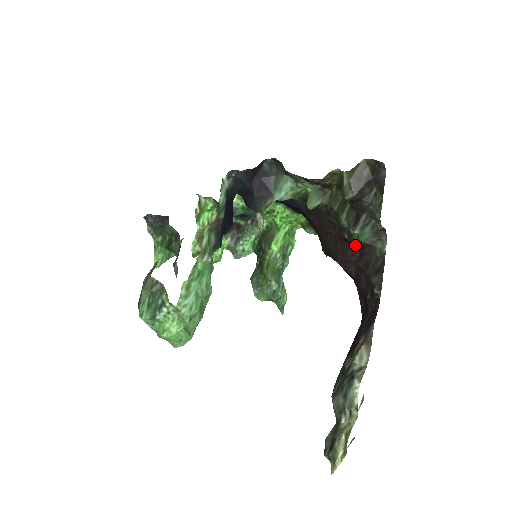
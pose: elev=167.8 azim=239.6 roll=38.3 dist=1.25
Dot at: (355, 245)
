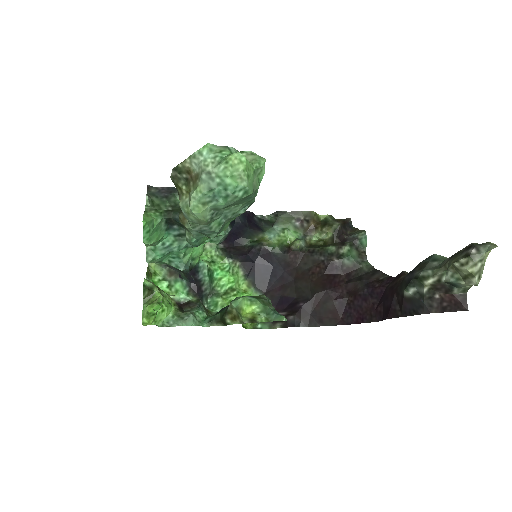
Dot at: (341, 274)
